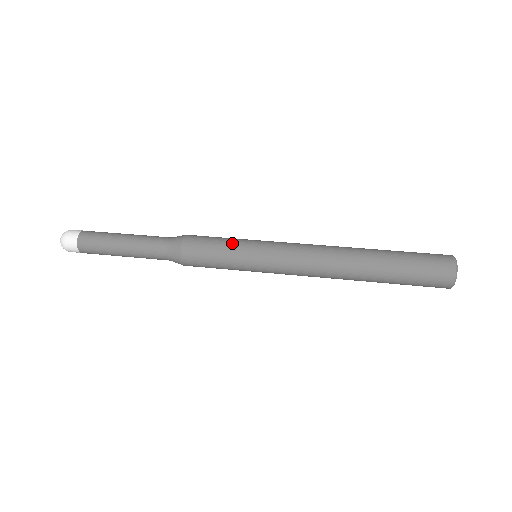
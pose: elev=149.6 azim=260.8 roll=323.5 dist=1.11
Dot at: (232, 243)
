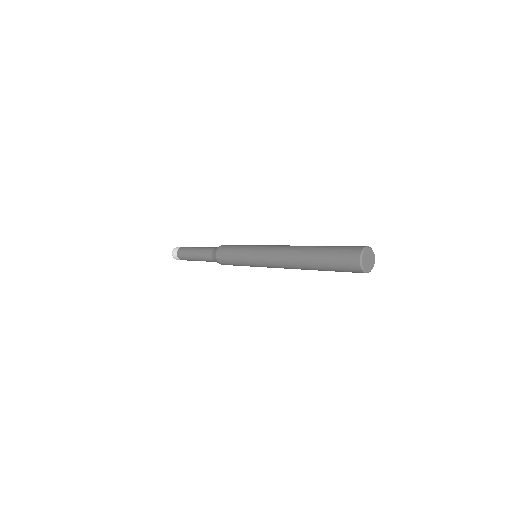
Dot at: occluded
